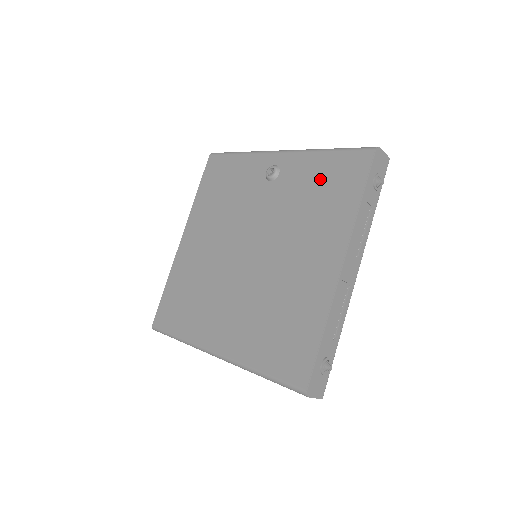
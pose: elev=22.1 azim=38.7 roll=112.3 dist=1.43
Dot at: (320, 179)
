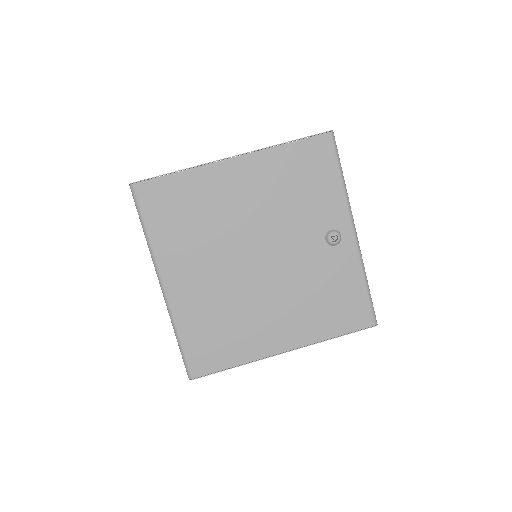
Dot at: (341, 292)
